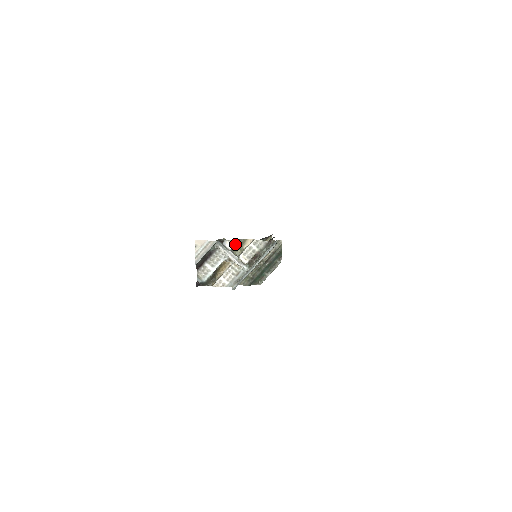
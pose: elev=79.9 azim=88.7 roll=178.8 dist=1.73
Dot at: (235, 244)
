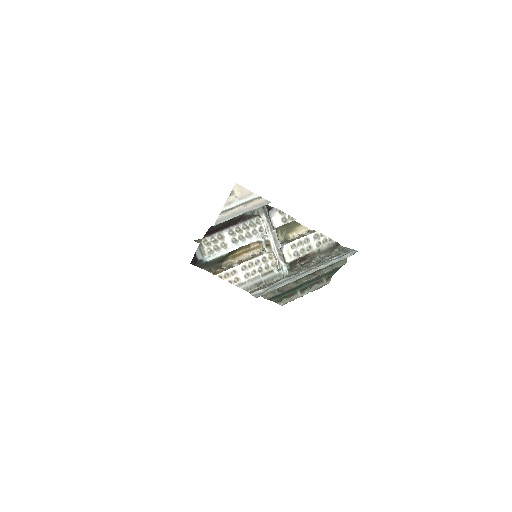
Dot at: occluded
